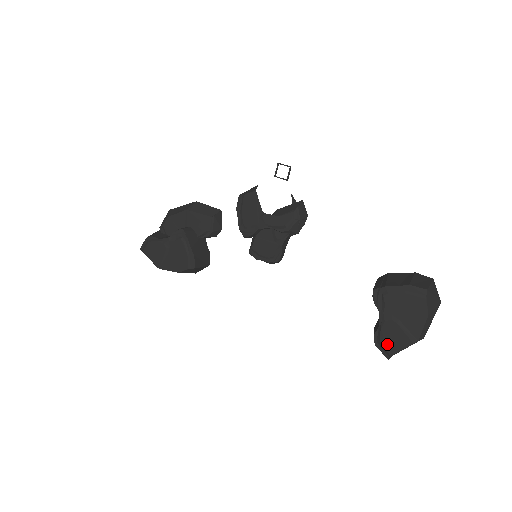
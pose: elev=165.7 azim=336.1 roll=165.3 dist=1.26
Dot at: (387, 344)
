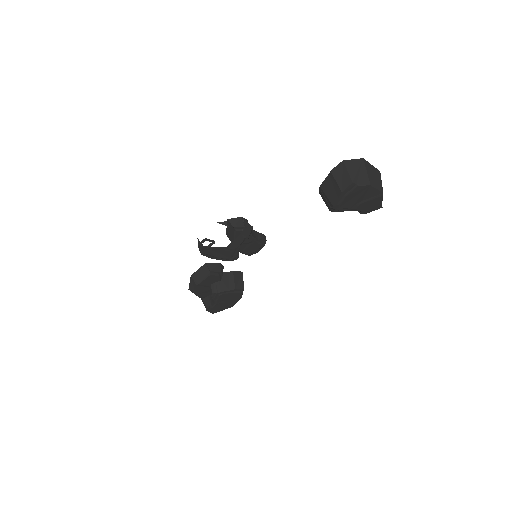
Dot at: (372, 209)
